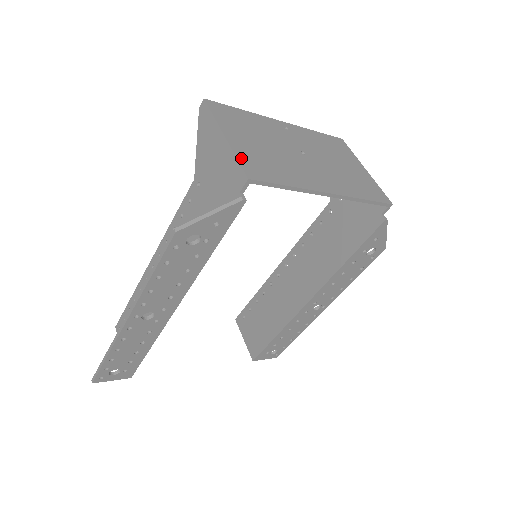
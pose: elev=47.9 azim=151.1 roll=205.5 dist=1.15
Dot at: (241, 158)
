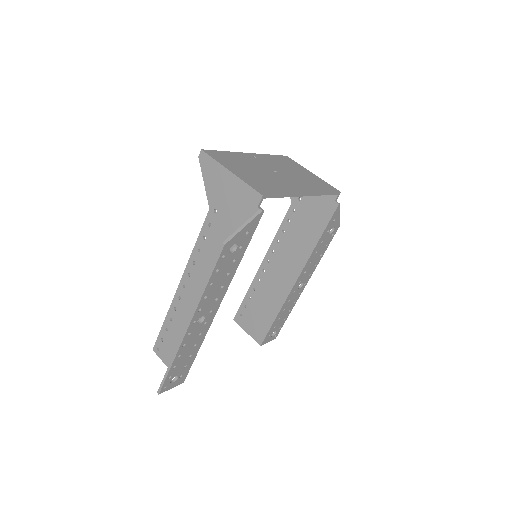
Dot at: (250, 184)
